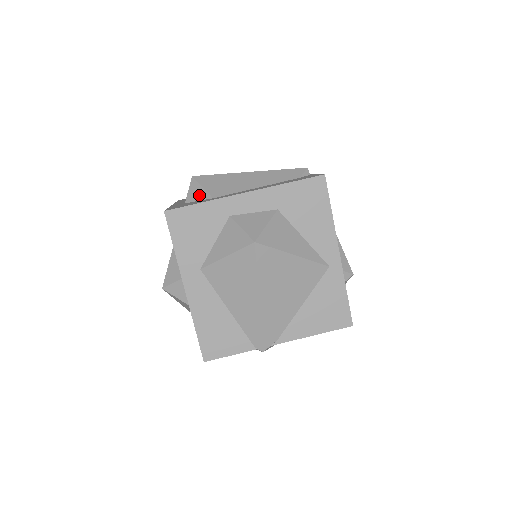
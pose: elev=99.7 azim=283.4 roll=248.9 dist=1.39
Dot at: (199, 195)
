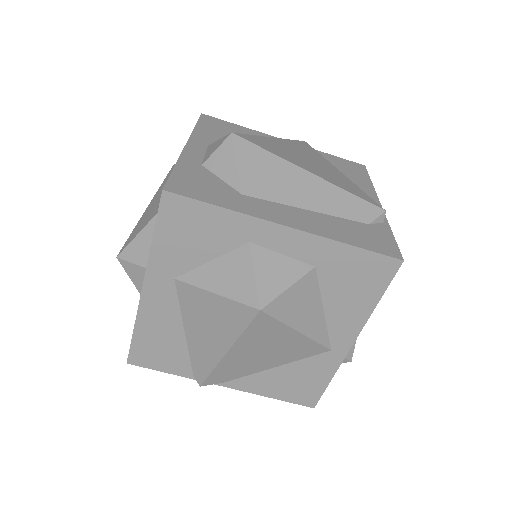
Dot at: (226, 171)
